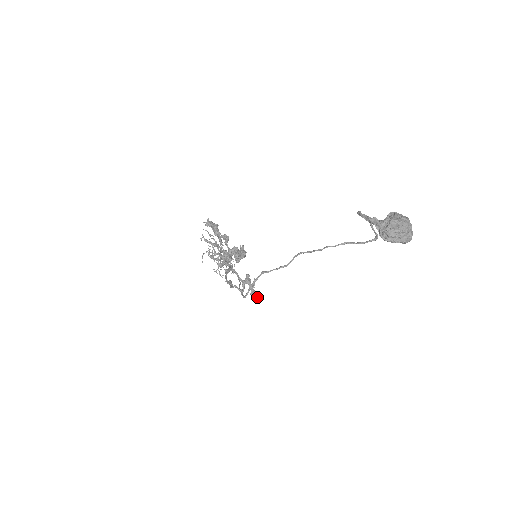
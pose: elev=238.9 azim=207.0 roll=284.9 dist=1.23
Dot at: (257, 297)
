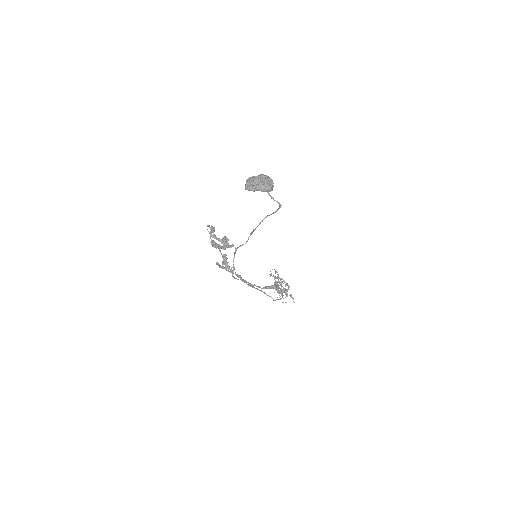
Dot at: (231, 270)
